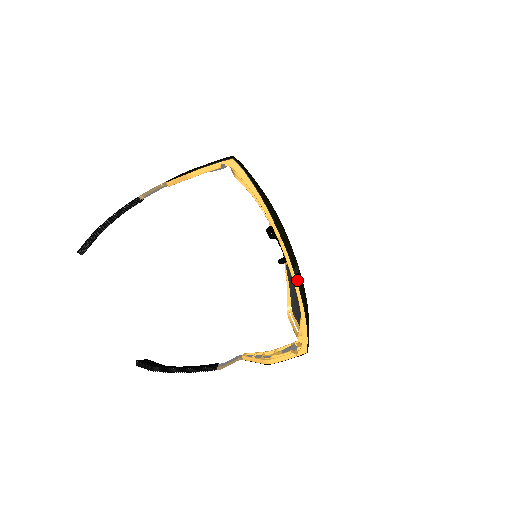
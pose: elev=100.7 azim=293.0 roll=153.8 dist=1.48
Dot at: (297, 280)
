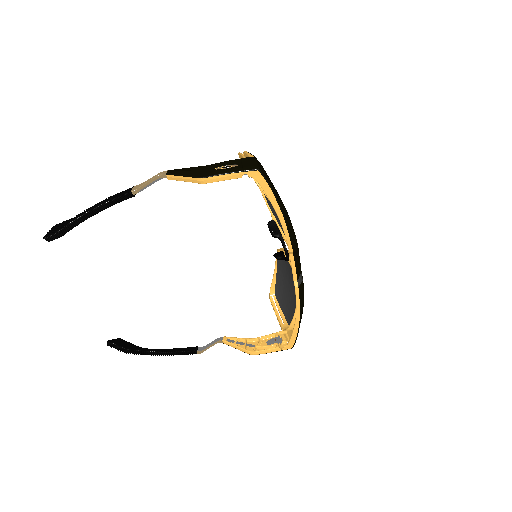
Dot at: (299, 290)
